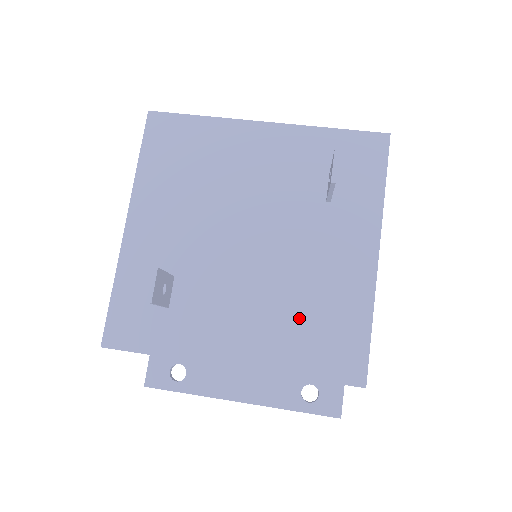
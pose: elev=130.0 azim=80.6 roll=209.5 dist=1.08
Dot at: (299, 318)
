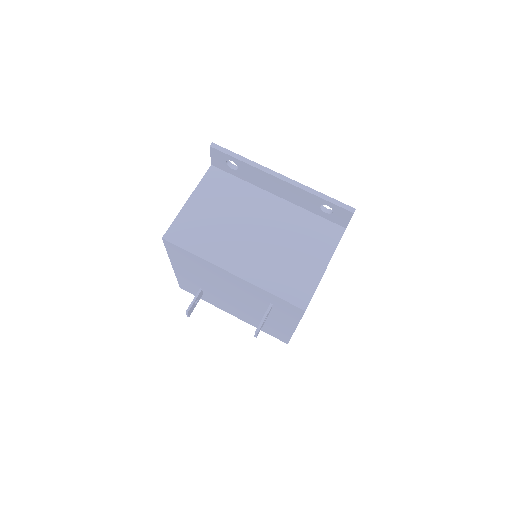
Dot at: (259, 322)
